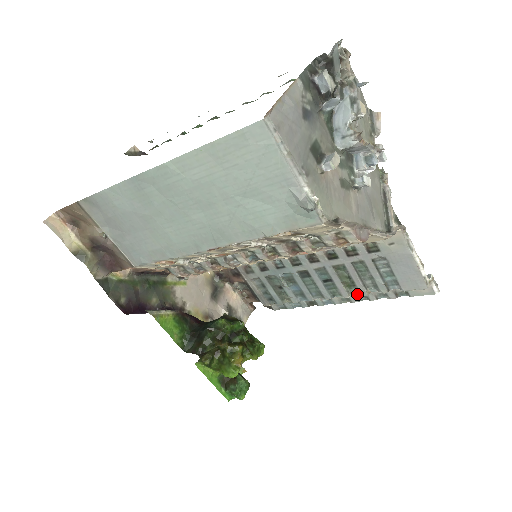
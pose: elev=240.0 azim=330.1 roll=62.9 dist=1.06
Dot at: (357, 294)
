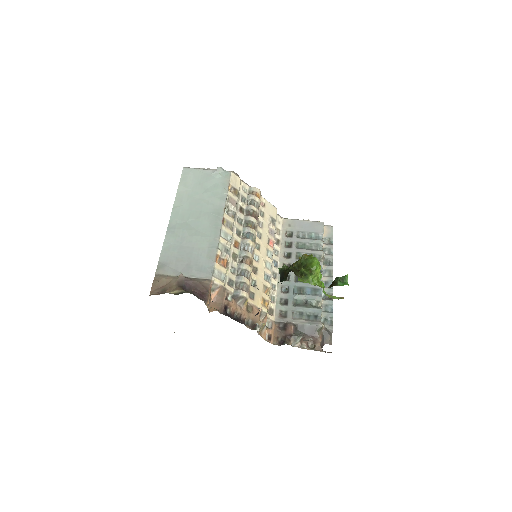
Dot at: (326, 264)
